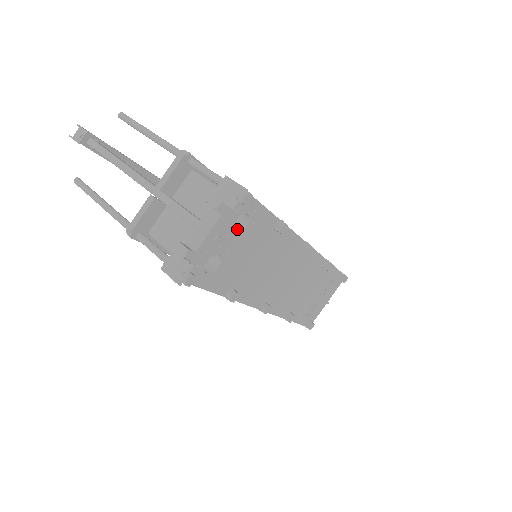
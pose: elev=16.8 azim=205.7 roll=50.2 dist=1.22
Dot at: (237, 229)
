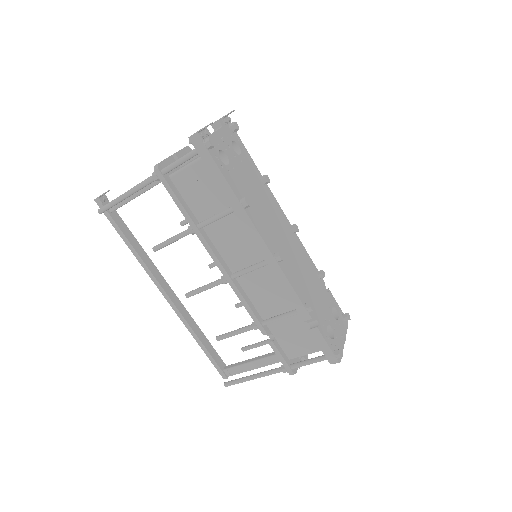
Dot at: occluded
